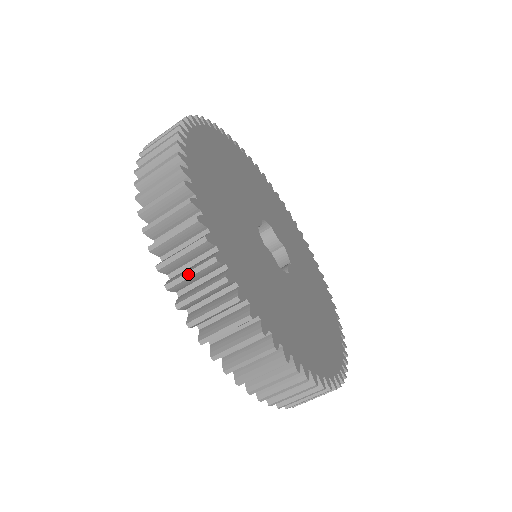
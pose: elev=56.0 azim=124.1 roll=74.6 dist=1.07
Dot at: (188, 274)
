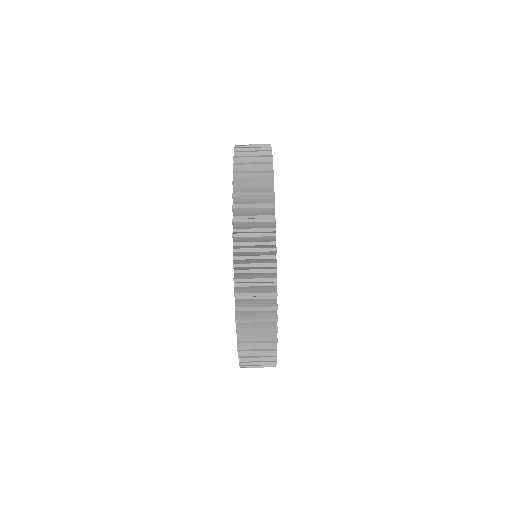
Dot at: (255, 321)
